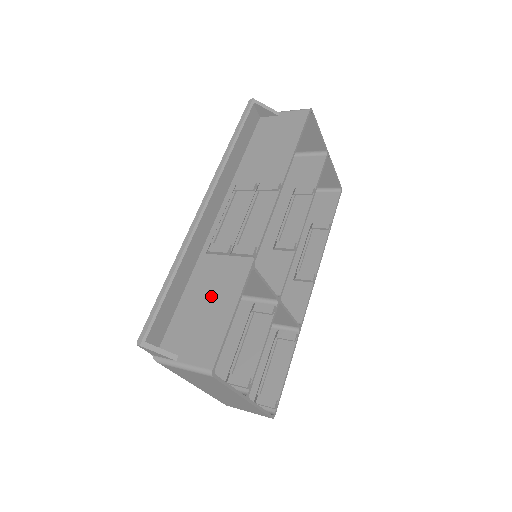
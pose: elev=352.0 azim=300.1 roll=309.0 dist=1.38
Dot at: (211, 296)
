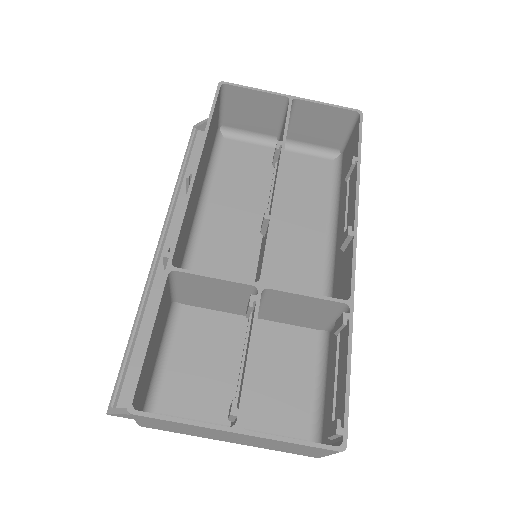
Dot at: occluded
